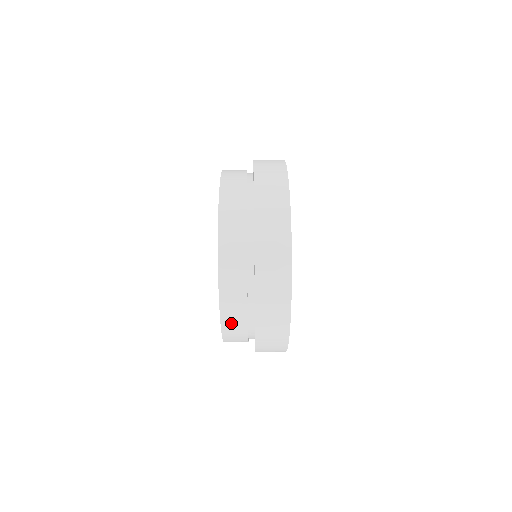
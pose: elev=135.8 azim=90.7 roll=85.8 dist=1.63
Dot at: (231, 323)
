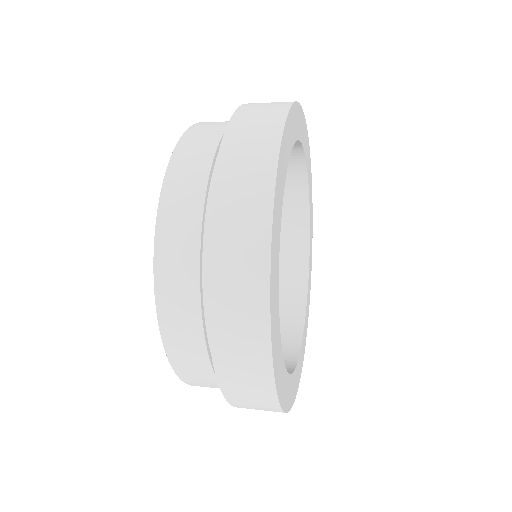
Dot at: (174, 313)
